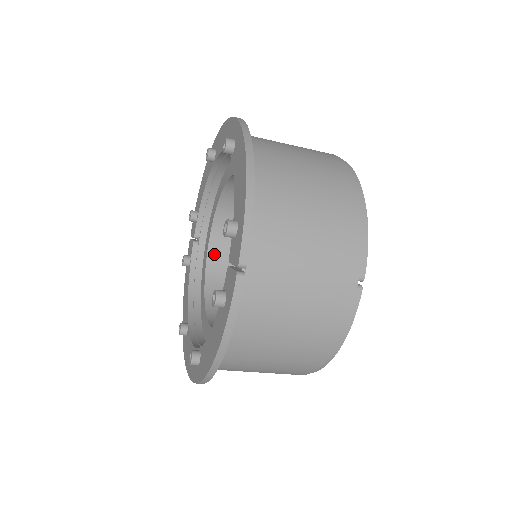
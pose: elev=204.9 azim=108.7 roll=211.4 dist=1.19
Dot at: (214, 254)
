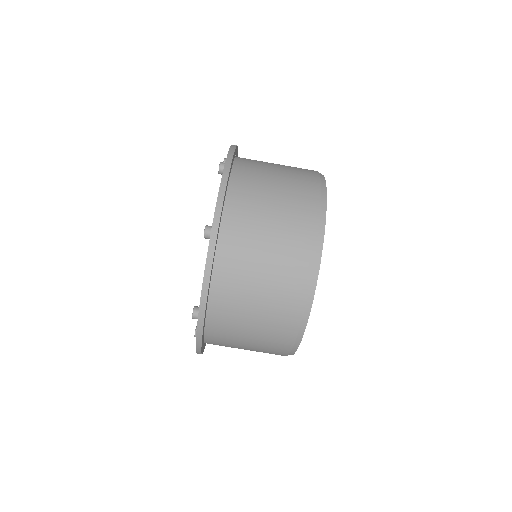
Dot at: occluded
